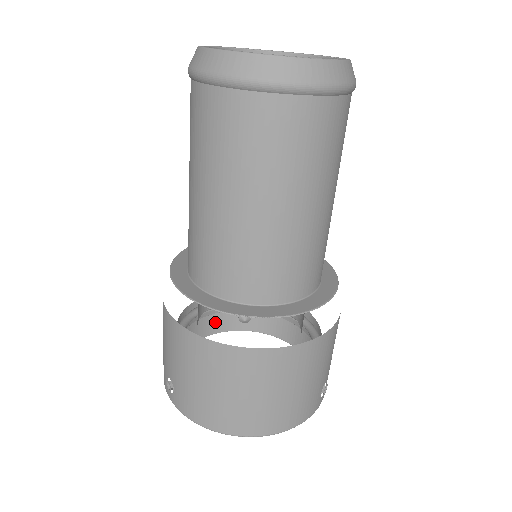
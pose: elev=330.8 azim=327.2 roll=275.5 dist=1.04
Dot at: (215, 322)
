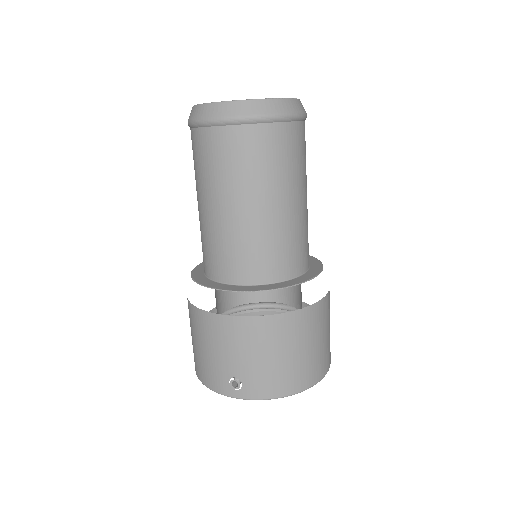
Dot at: occluded
